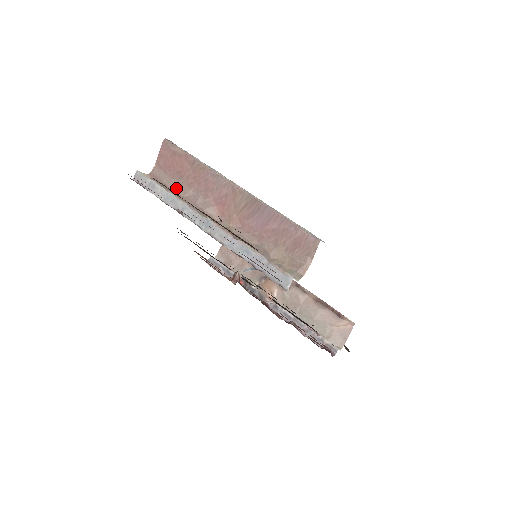
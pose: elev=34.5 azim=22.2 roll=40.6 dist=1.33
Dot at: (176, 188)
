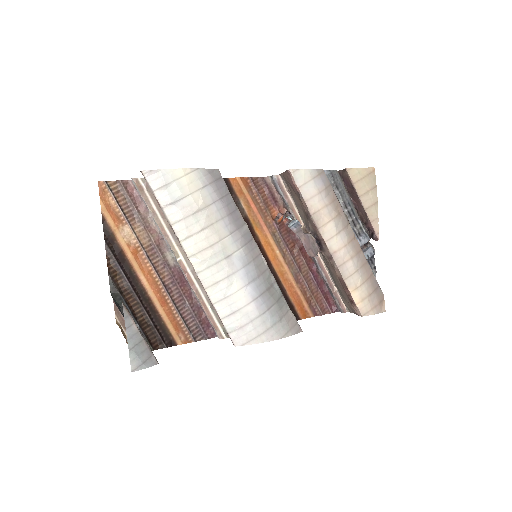
Dot at: occluded
